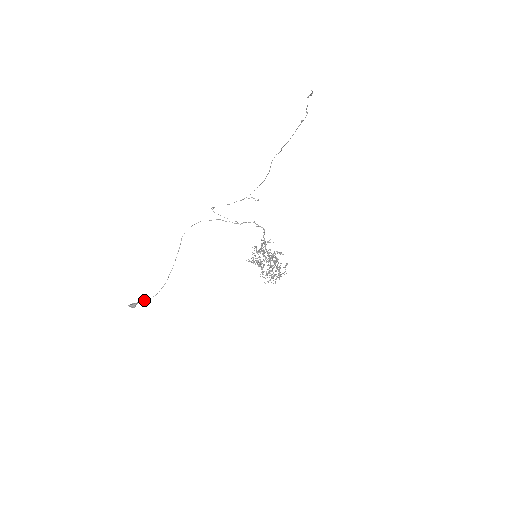
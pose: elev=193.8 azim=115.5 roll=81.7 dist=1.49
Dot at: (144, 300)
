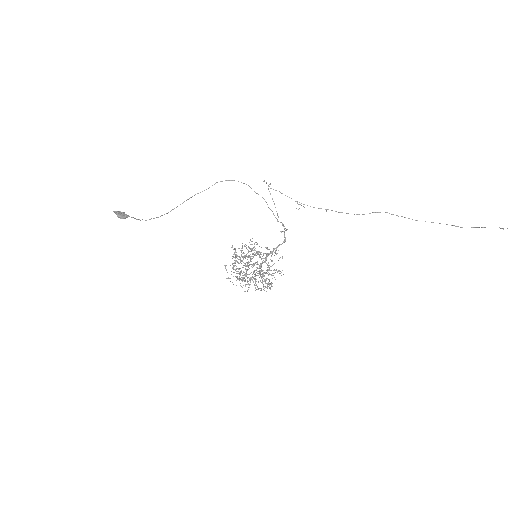
Dot at: occluded
